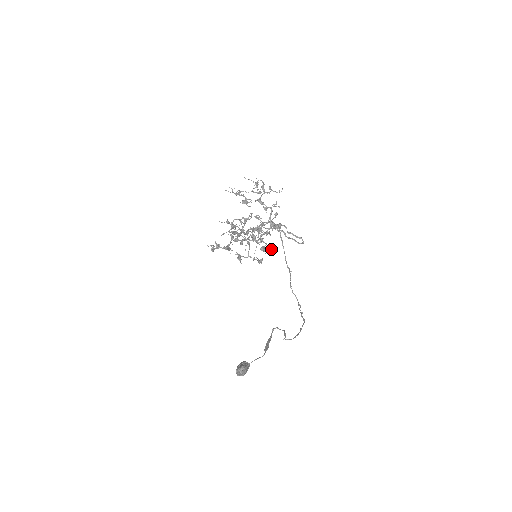
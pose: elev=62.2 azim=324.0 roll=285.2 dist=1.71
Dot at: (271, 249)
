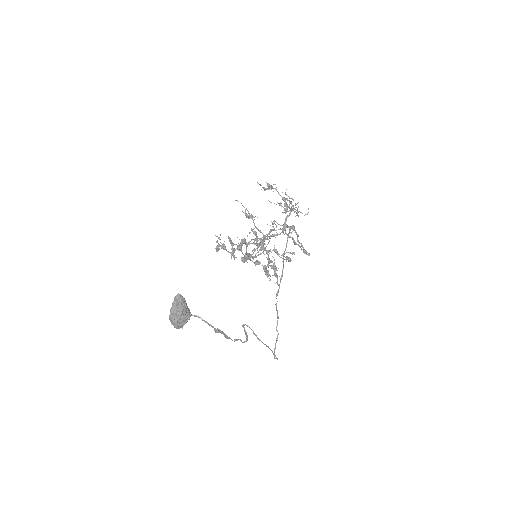
Dot at: (274, 265)
